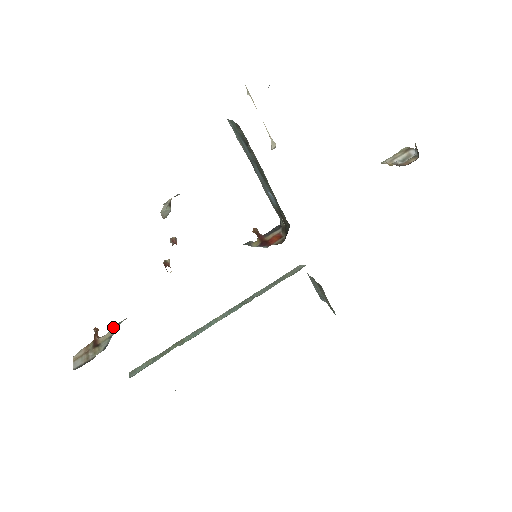
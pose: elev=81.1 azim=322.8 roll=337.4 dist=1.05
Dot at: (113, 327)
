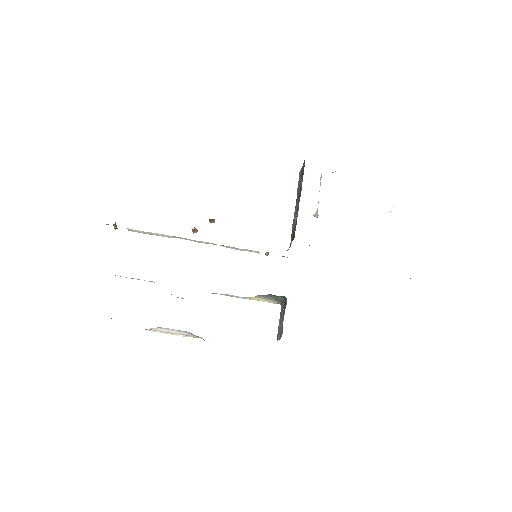
Dot at: occluded
